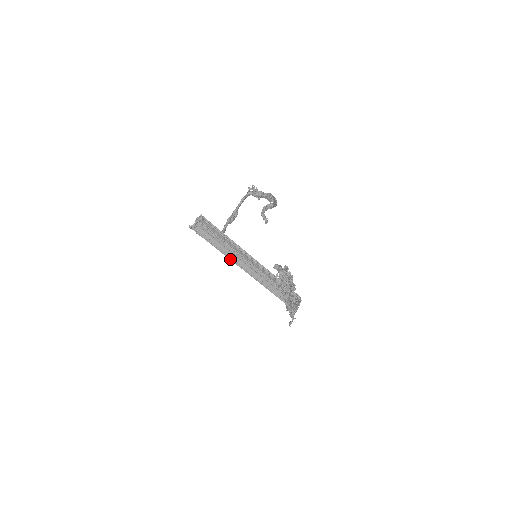
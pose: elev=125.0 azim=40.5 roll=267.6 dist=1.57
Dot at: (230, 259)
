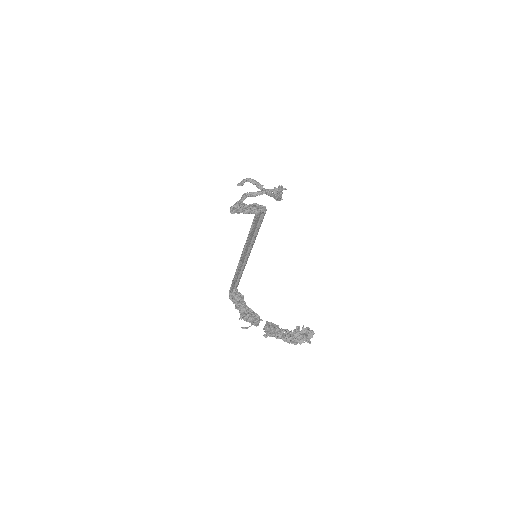
Dot at: (245, 248)
